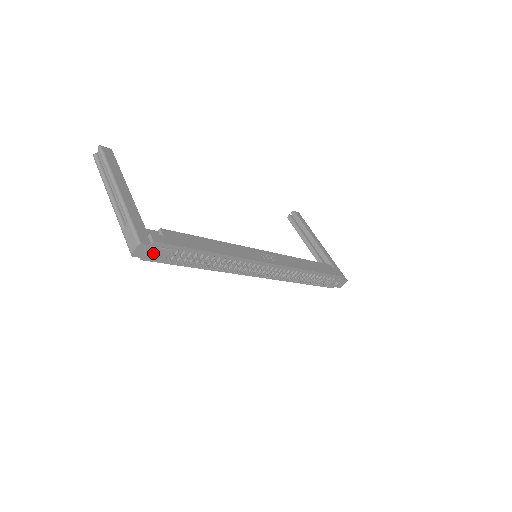
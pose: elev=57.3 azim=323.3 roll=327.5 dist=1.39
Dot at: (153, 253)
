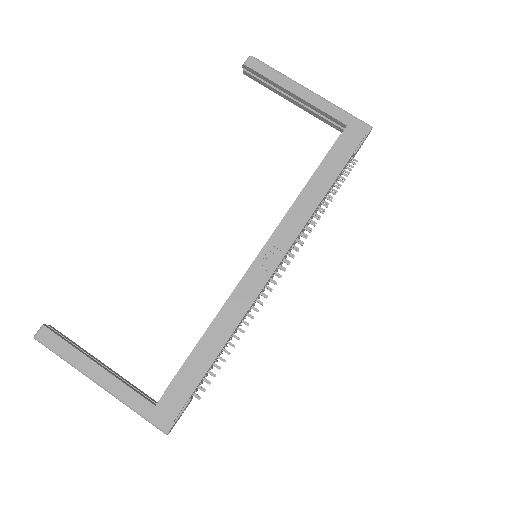
Dot at: occluded
